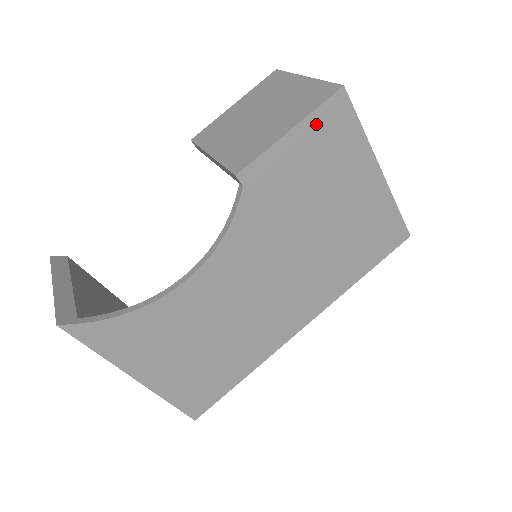
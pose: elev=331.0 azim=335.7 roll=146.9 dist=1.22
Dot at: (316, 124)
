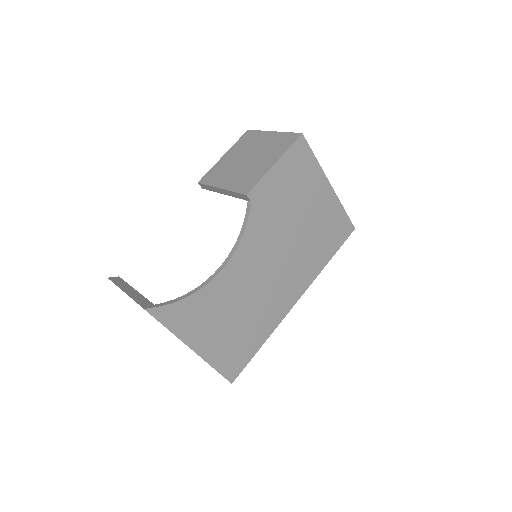
Dot at: (289, 158)
